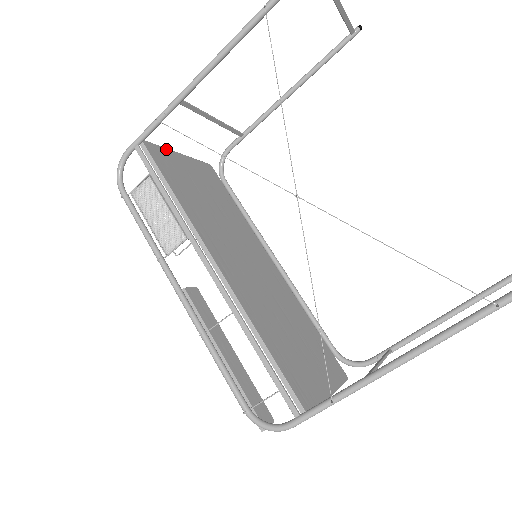
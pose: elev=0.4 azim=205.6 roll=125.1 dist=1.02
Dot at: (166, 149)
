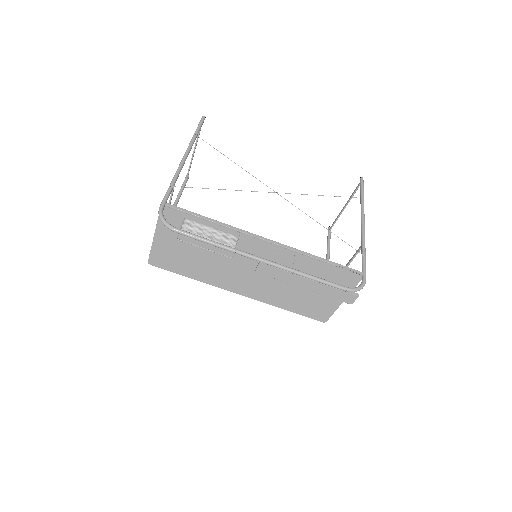
Dot at: (159, 222)
